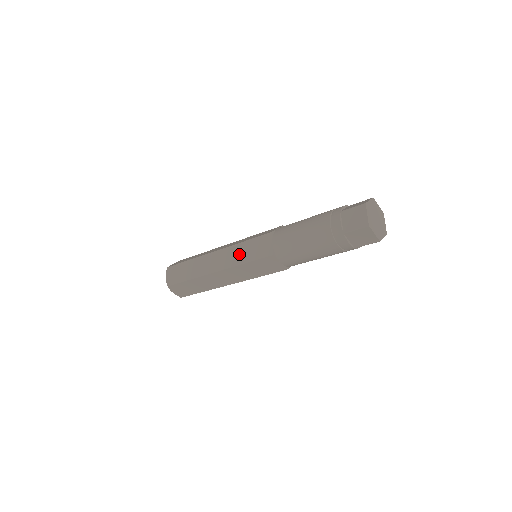
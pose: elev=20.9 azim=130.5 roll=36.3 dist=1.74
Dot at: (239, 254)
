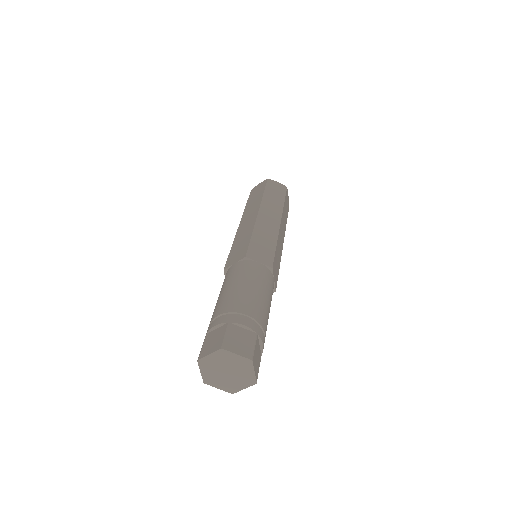
Dot at: occluded
